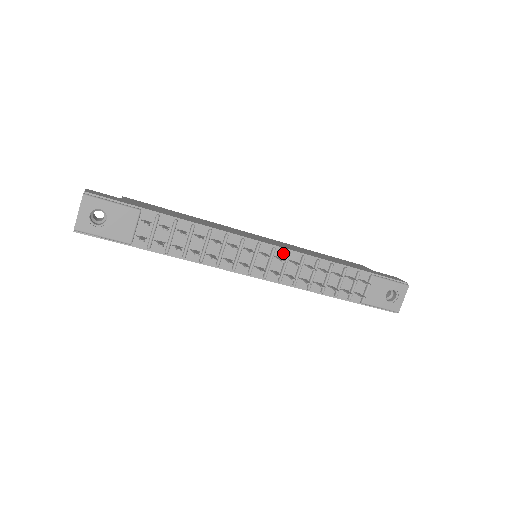
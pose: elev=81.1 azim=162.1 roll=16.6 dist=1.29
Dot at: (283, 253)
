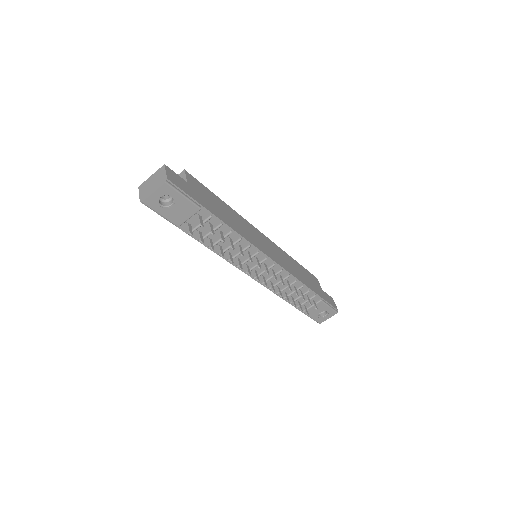
Dot at: (277, 268)
